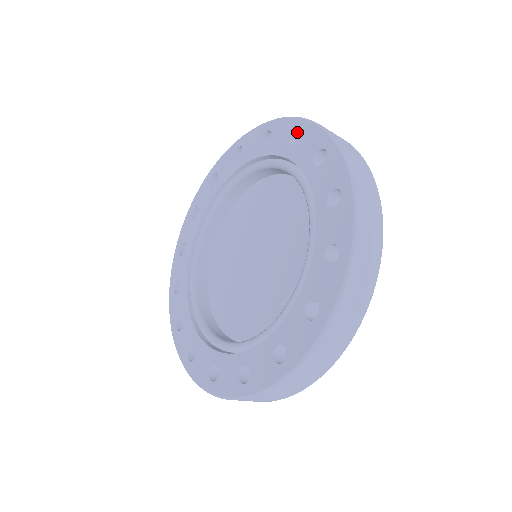
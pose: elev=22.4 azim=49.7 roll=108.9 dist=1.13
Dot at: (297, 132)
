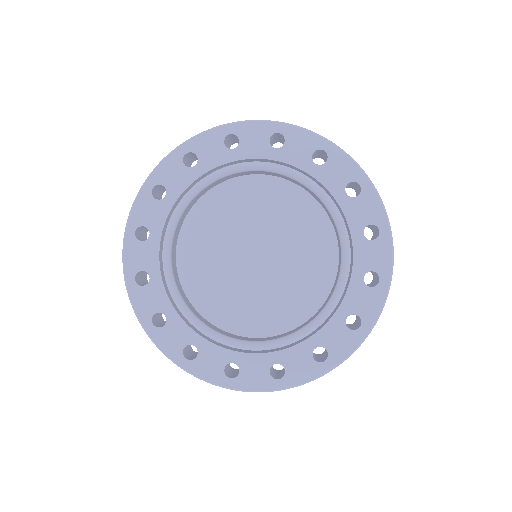
Dot at: (273, 135)
